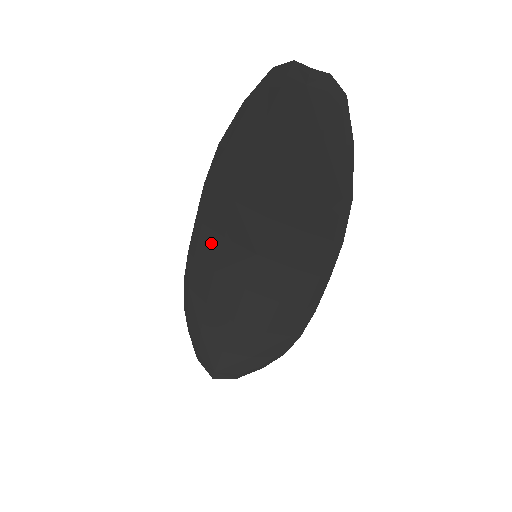
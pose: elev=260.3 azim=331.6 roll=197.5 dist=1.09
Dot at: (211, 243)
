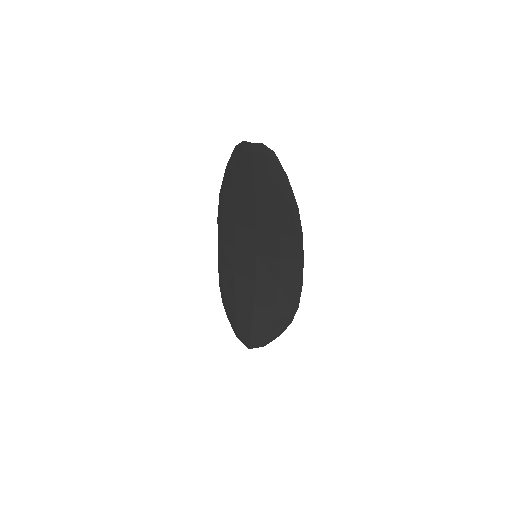
Dot at: (229, 255)
